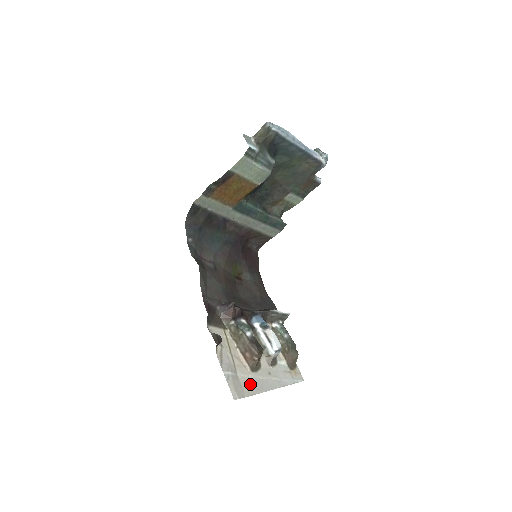
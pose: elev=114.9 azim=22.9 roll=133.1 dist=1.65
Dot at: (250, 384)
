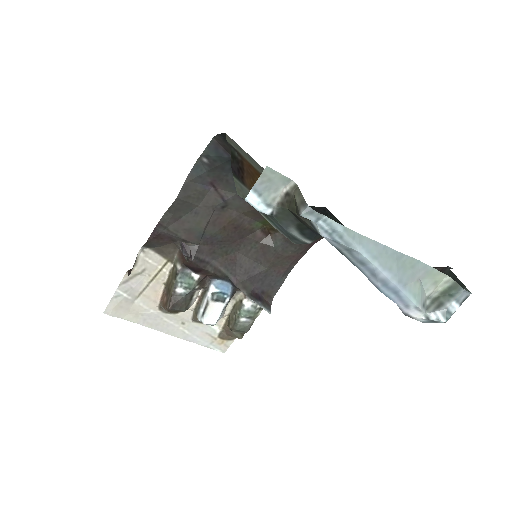
Dot at: (143, 315)
